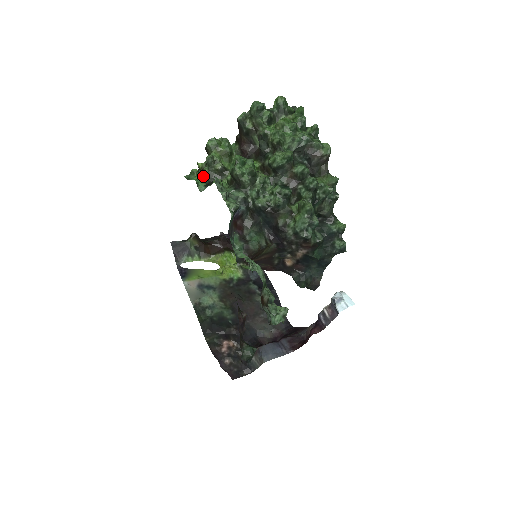
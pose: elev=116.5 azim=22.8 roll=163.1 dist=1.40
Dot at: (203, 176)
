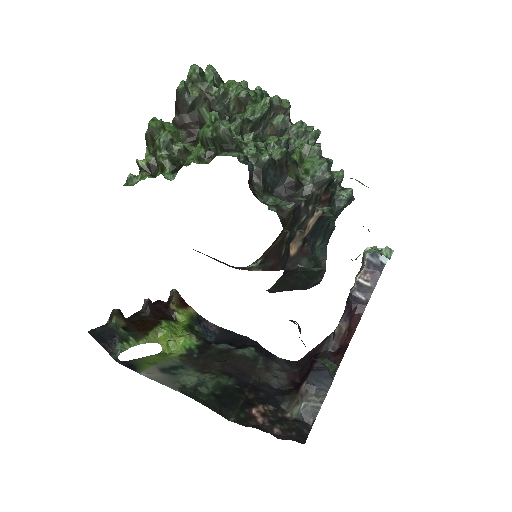
Dot at: (152, 175)
